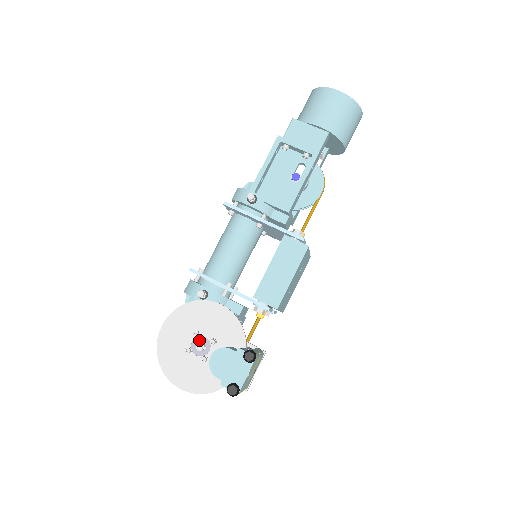
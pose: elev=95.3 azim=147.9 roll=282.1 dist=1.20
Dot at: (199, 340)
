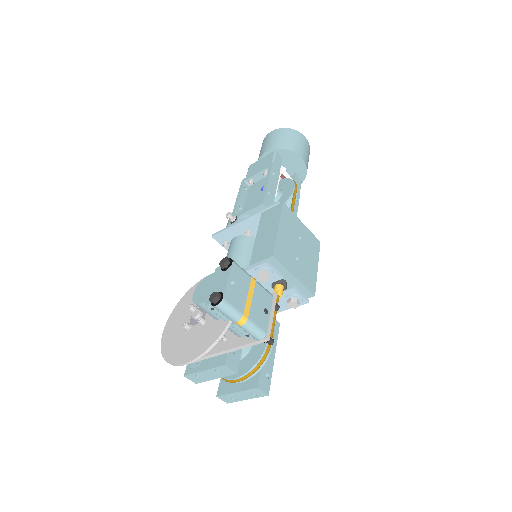
Dot at: (196, 312)
